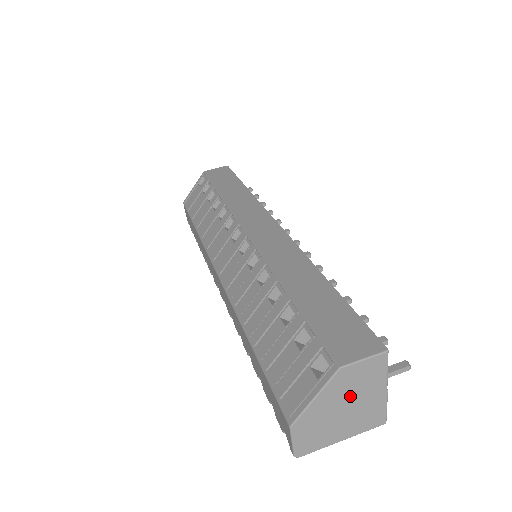
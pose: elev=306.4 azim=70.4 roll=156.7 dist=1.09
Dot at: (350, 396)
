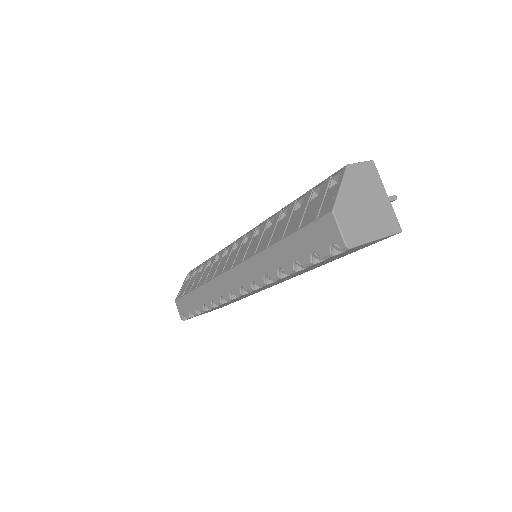
Dot at: (364, 193)
